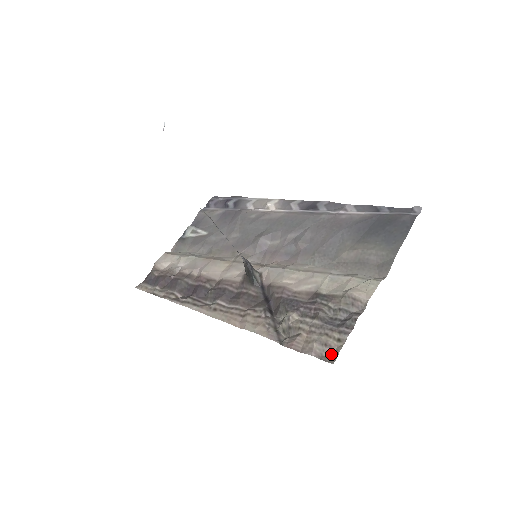
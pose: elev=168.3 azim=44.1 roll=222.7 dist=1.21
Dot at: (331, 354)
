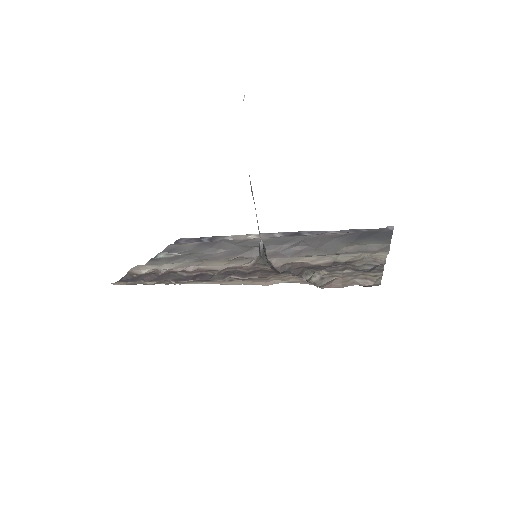
Dot at: (373, 283)
